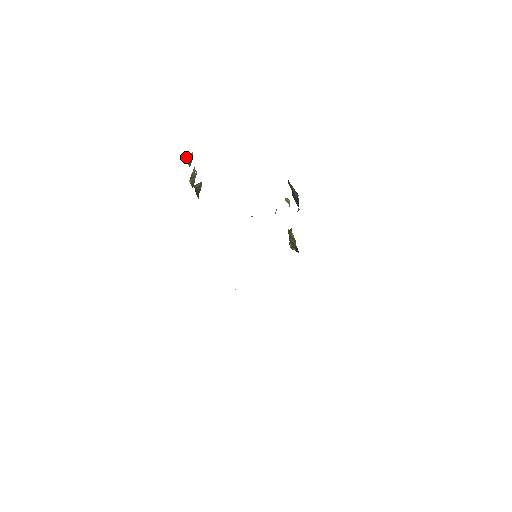
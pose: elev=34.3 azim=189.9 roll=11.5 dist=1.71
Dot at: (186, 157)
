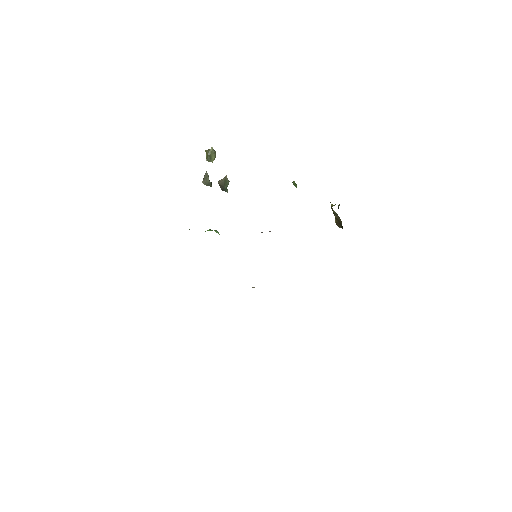
Dot at: (206, 154)
